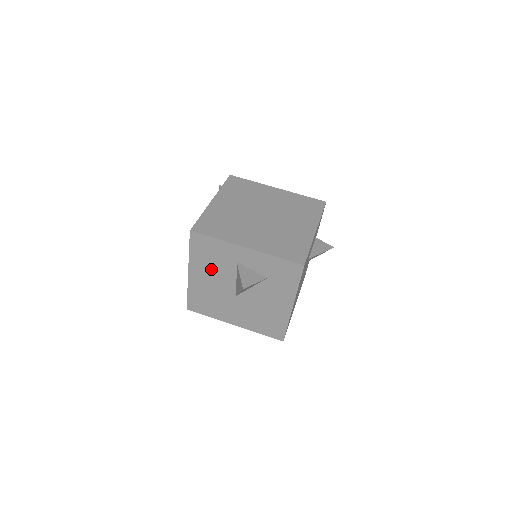
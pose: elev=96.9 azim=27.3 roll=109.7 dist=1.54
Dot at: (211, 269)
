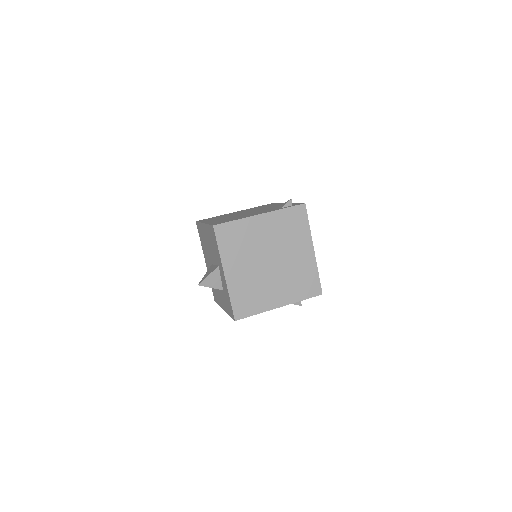
Dot at: (211, 243)
